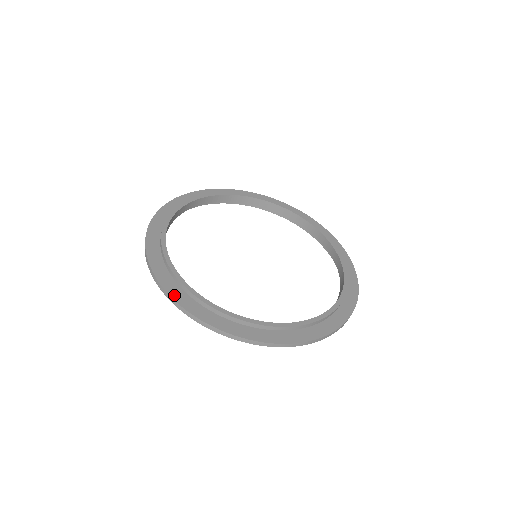
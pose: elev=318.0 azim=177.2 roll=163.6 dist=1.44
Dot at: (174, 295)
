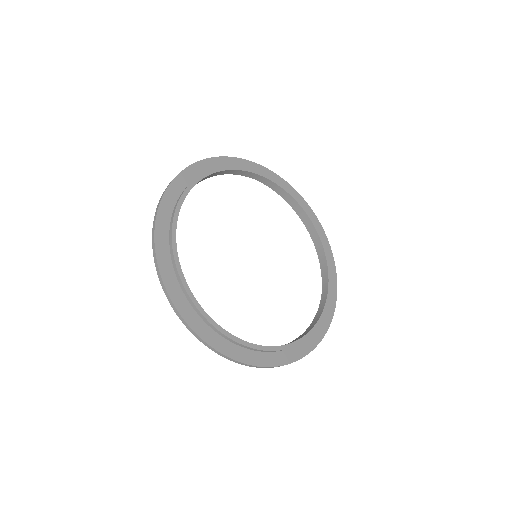
Dot at: (263, 363)
